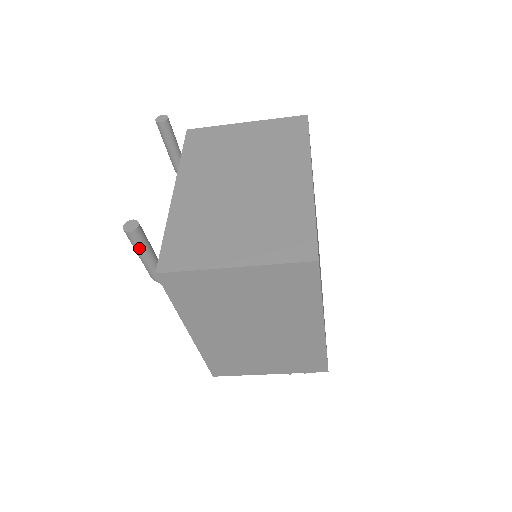
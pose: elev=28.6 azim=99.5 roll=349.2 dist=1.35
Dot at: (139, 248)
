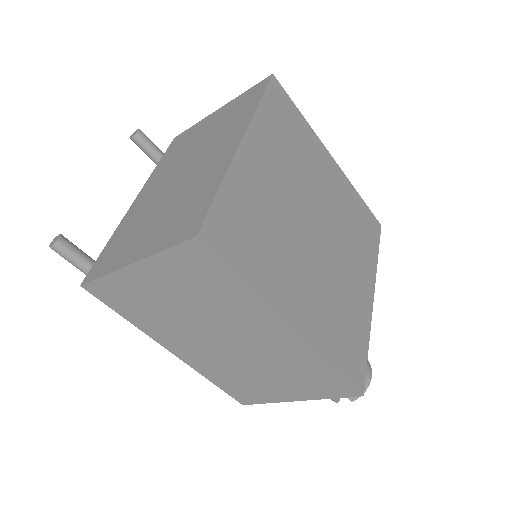
Dot at: (72, 262)
